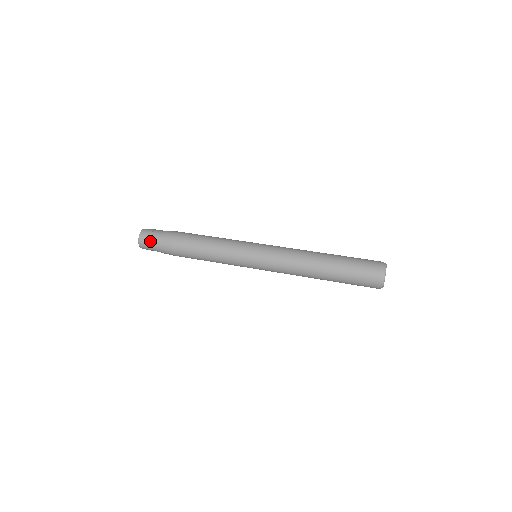
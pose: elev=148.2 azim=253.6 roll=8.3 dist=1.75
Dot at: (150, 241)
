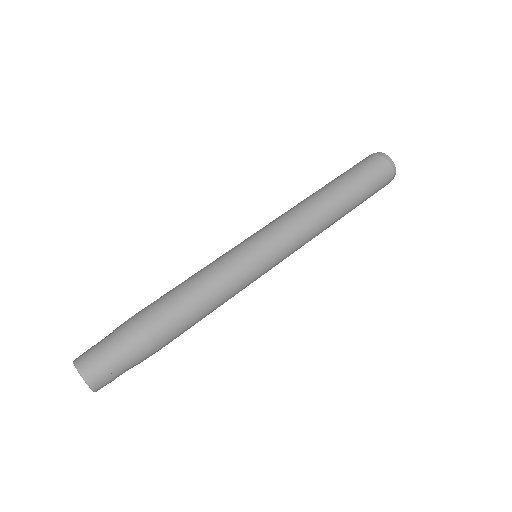
Dot at: occluded
